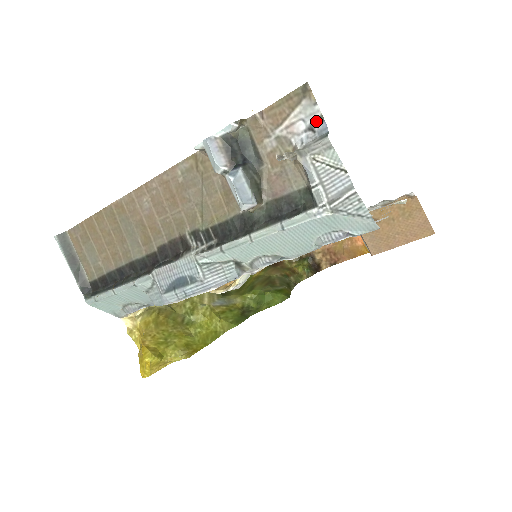
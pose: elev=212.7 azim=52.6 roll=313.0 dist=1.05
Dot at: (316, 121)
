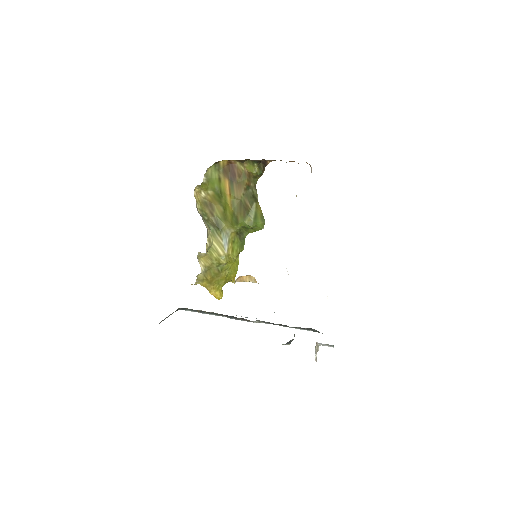
Dot at: occluded
